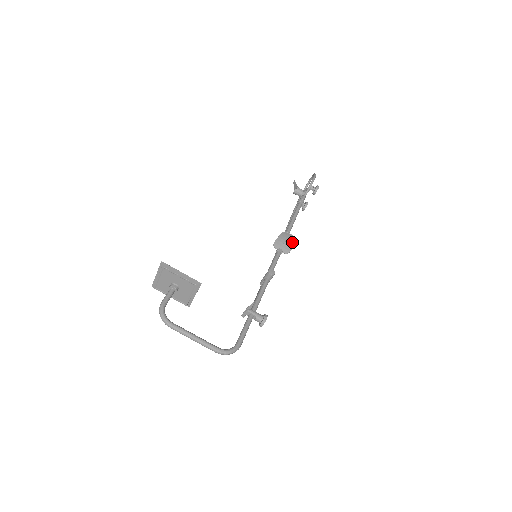
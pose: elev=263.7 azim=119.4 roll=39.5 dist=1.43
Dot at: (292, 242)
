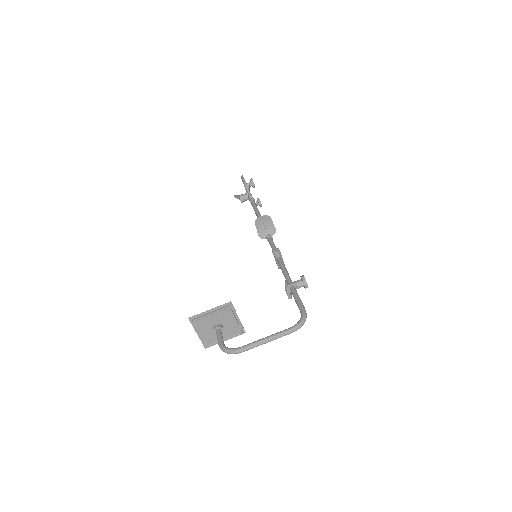
Dot at: (269, 221)
